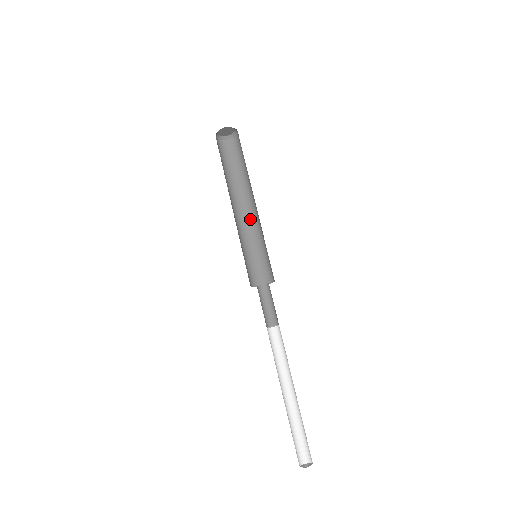
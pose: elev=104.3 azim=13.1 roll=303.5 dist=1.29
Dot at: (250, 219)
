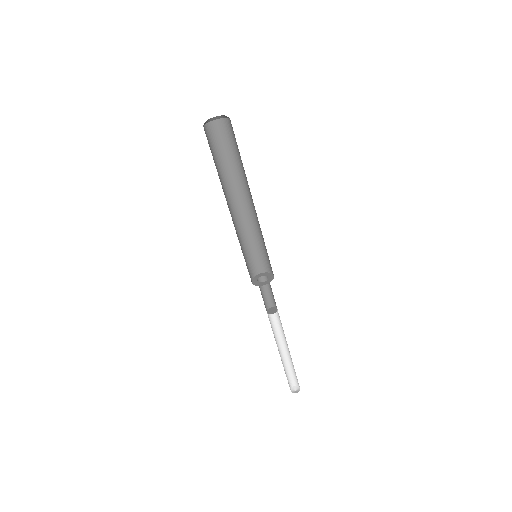
Dot at: (246, 214)
